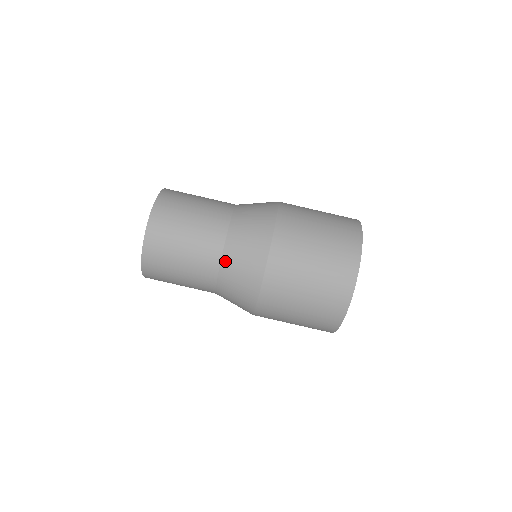
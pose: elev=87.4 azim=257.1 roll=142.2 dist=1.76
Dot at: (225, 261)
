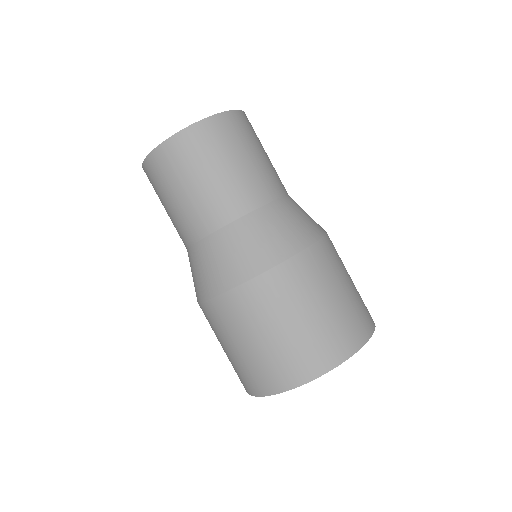
Dot at: (207, 242)
